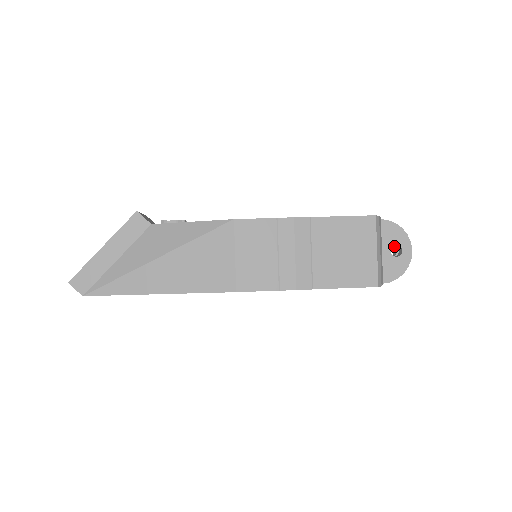
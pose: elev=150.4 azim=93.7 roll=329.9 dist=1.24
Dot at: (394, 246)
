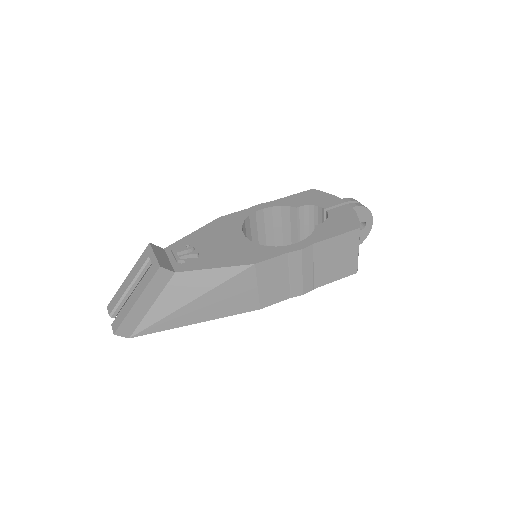
Dot at: occluded
